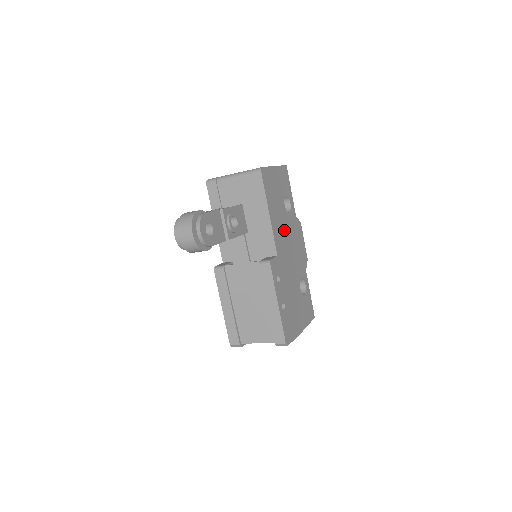
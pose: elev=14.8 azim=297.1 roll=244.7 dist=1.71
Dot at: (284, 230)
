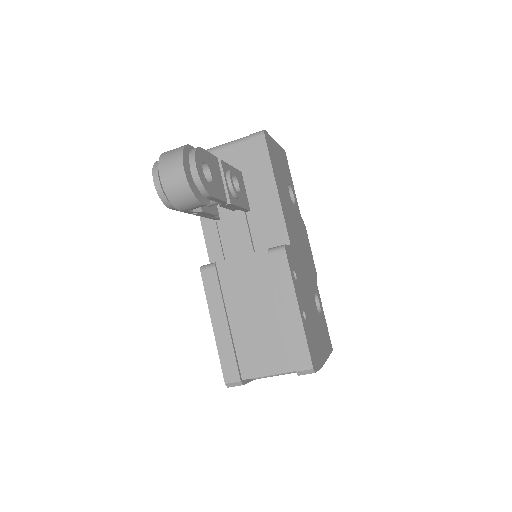
Dot at: (292, 220)
